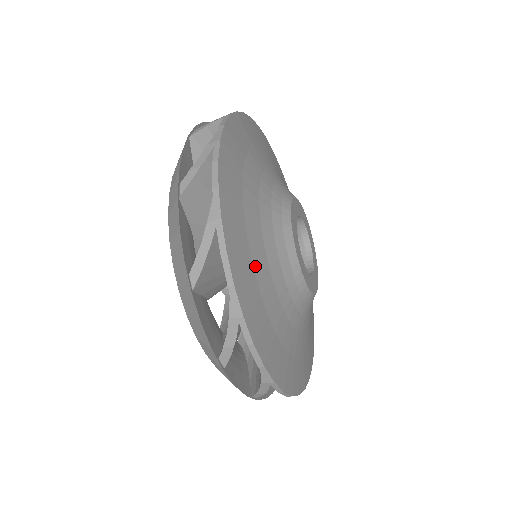
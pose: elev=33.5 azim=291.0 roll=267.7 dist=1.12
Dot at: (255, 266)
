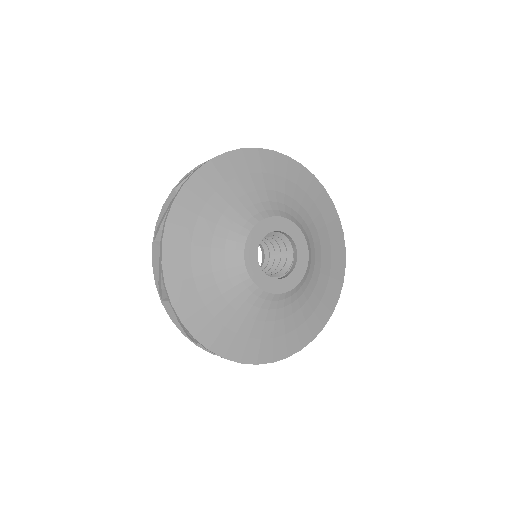
Dot at: (258, 336)
